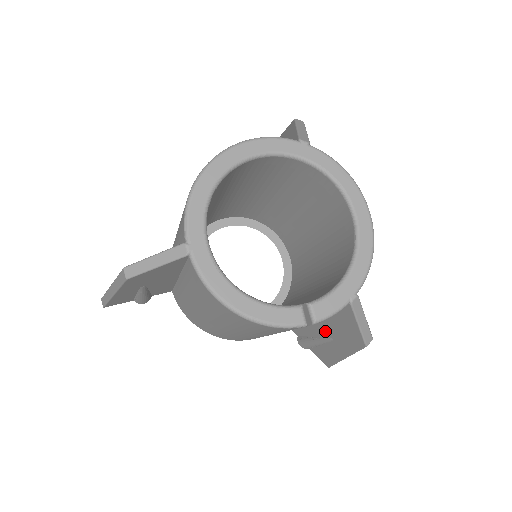
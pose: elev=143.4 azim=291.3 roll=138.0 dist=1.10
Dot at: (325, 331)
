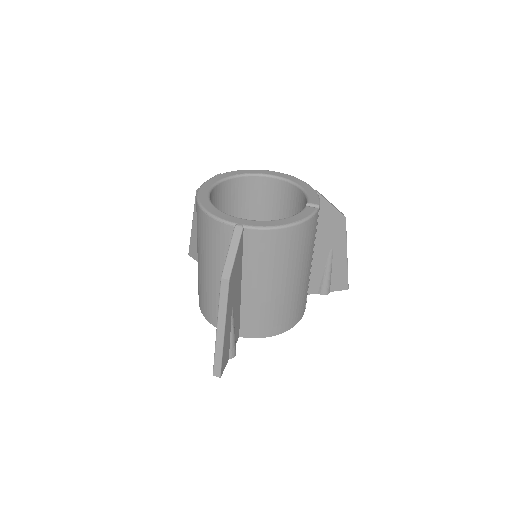
Dot at: (325, 249)
